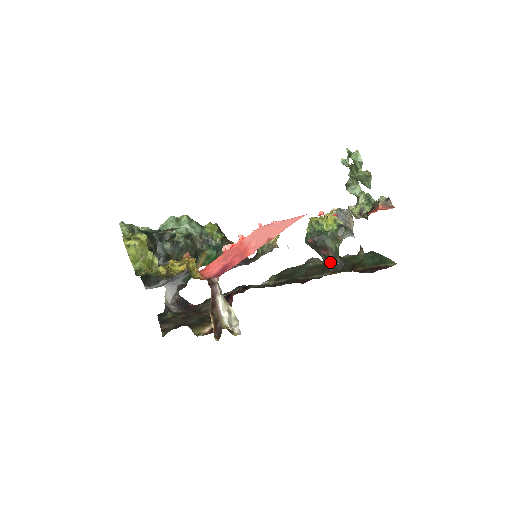
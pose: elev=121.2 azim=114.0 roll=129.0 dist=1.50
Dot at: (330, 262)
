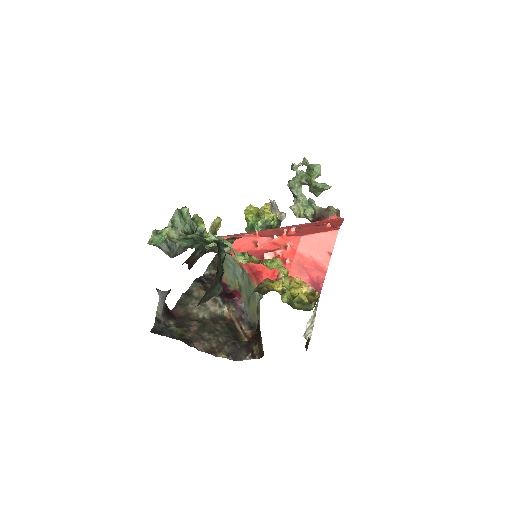
Dot at: occluded
